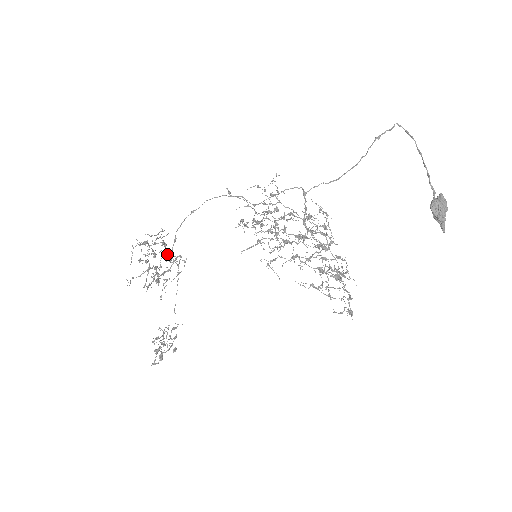
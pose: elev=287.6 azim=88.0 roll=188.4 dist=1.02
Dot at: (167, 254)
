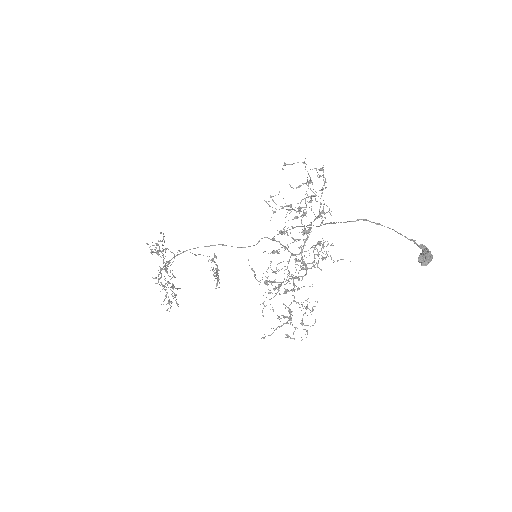
Dot at: occluded
